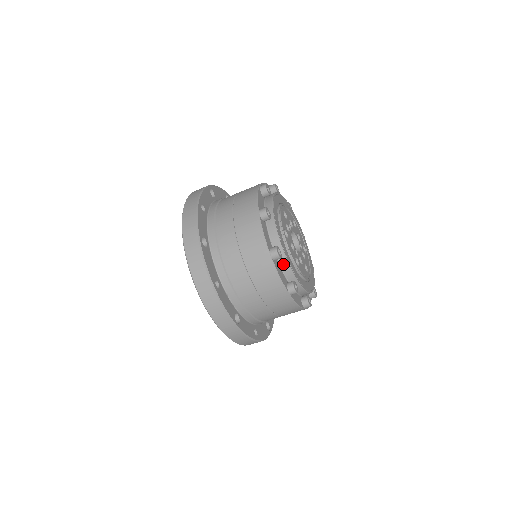
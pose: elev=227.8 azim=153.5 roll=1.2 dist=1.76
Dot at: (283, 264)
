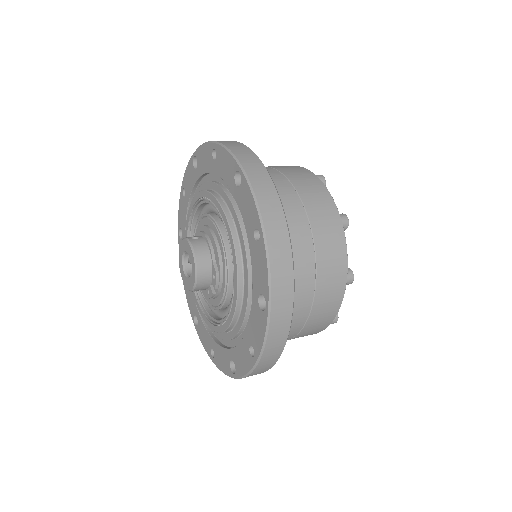
Dot at: occluded
